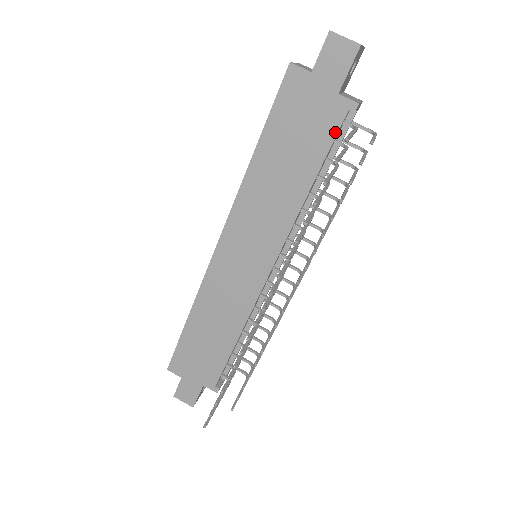
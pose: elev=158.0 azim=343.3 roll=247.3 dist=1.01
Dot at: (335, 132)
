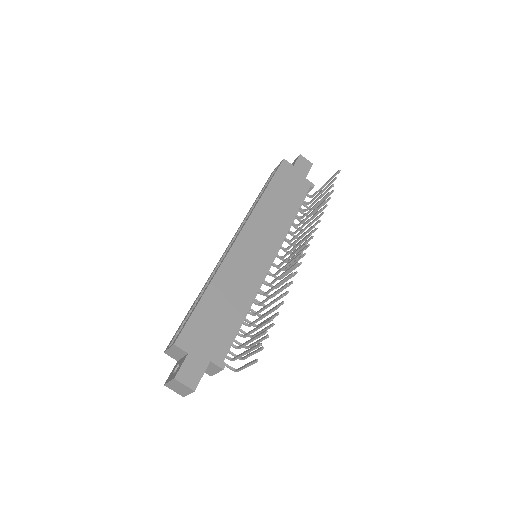
Dot at: (305, 193)
